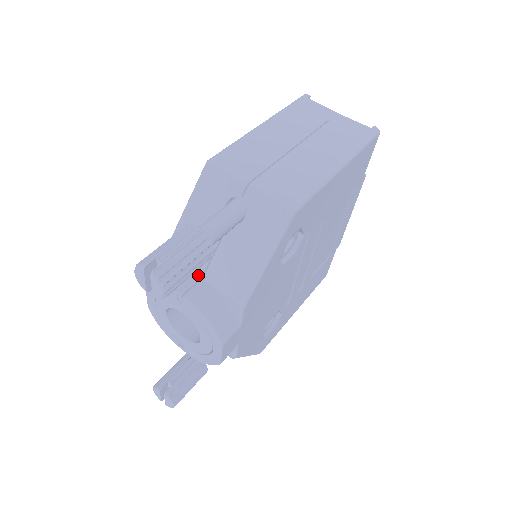
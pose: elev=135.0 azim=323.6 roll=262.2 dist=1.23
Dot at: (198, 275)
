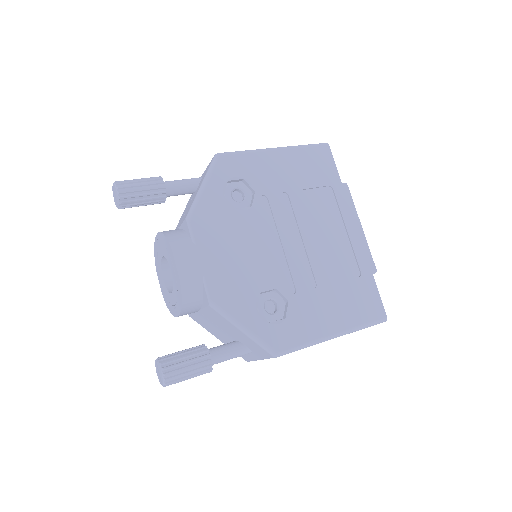
Dot at: occluded
